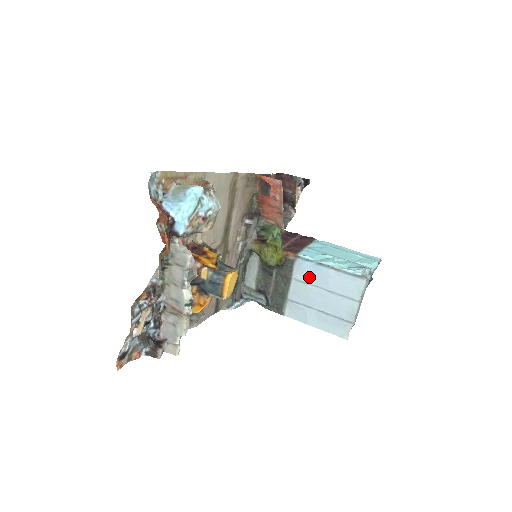
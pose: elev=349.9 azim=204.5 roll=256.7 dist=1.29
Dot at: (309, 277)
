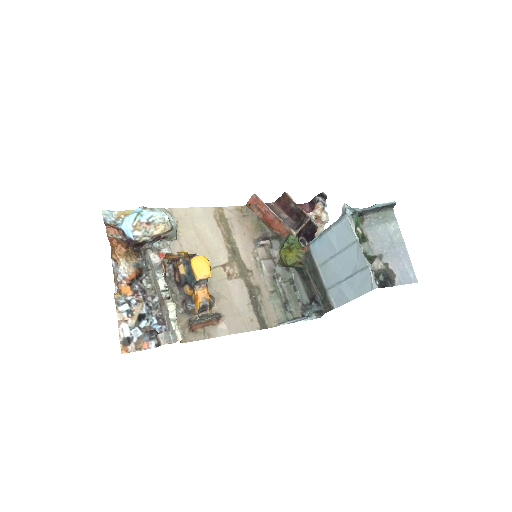
Dot at: (324, 255)
